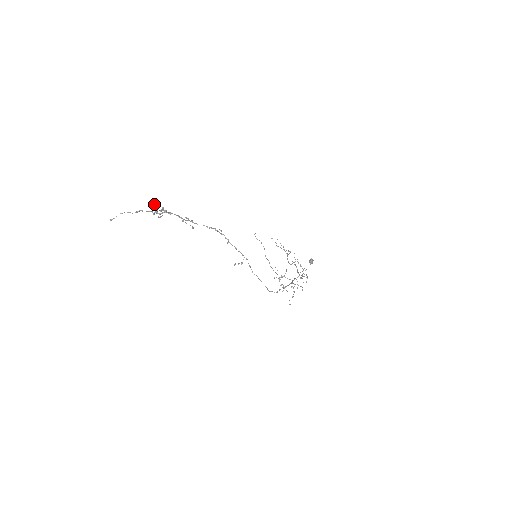
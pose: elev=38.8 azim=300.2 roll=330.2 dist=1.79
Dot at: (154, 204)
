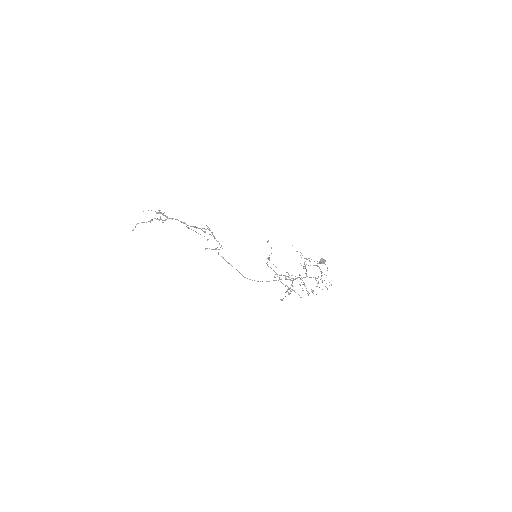
Dot at: occluded
